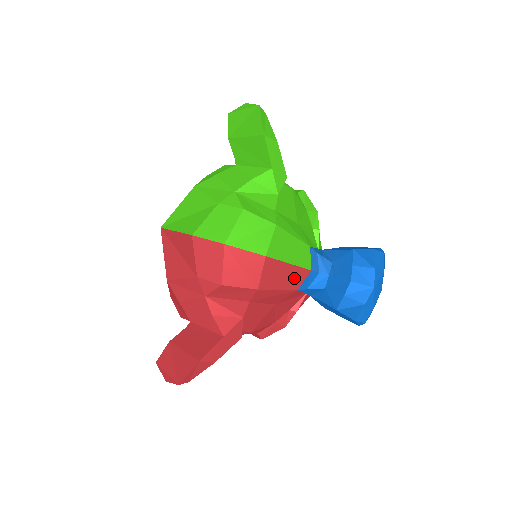
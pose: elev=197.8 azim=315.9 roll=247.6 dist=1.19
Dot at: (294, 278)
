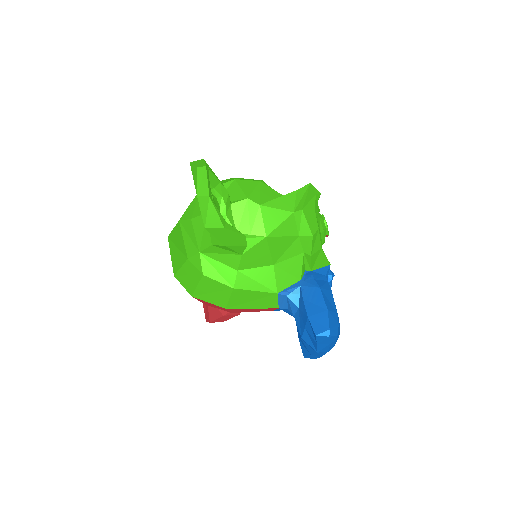
Dot at: (264, 309)
